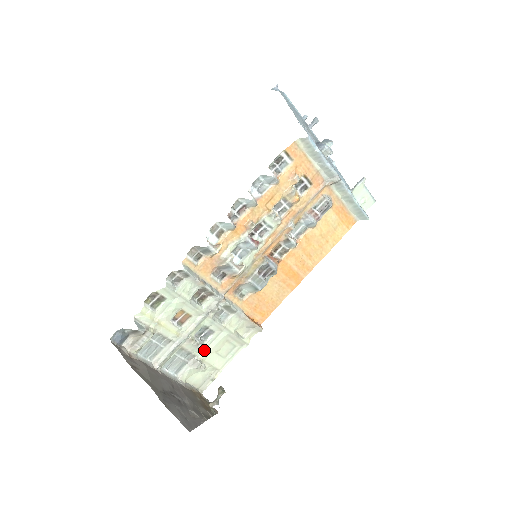
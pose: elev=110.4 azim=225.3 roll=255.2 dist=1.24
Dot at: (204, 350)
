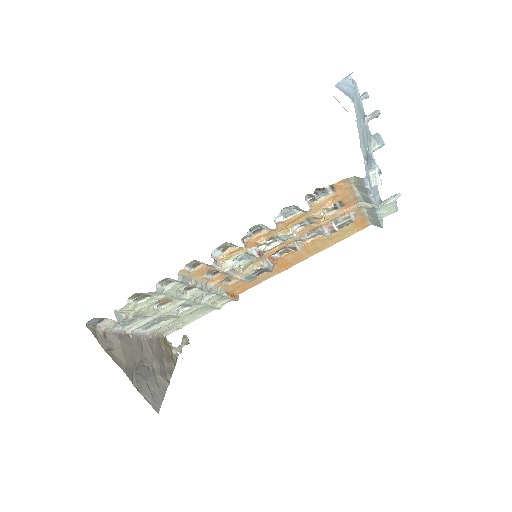
Dot at: (178, 318)
